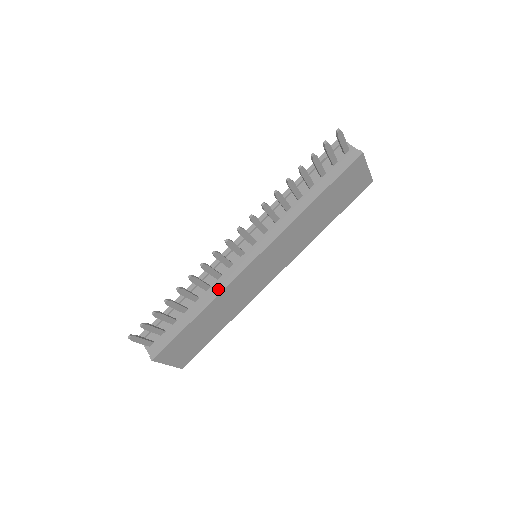
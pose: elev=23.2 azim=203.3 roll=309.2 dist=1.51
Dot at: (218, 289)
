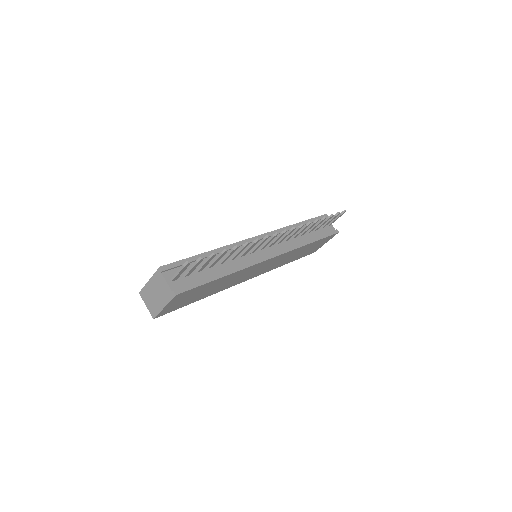
Dot at: (243, 264)
